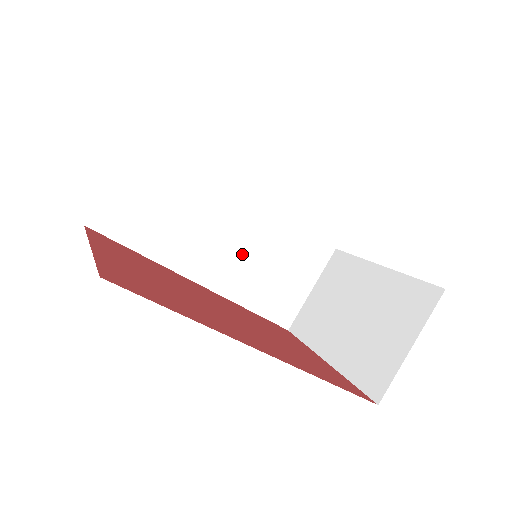
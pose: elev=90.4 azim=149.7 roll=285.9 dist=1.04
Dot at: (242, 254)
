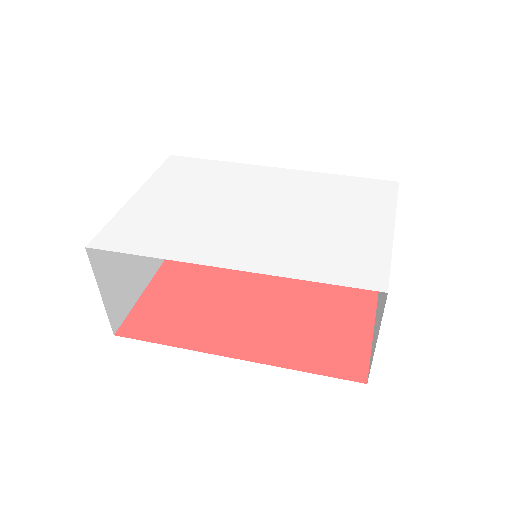
Dot at: occluded
